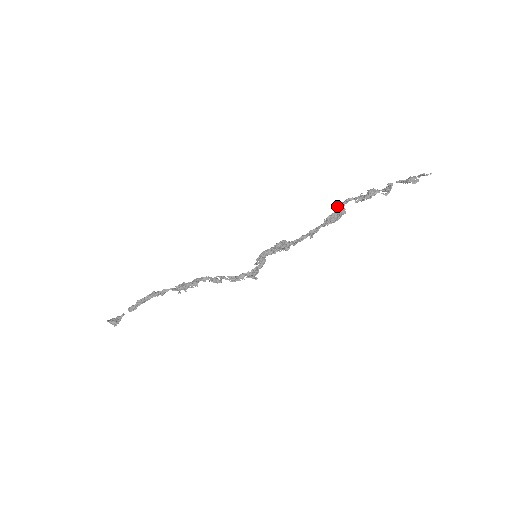
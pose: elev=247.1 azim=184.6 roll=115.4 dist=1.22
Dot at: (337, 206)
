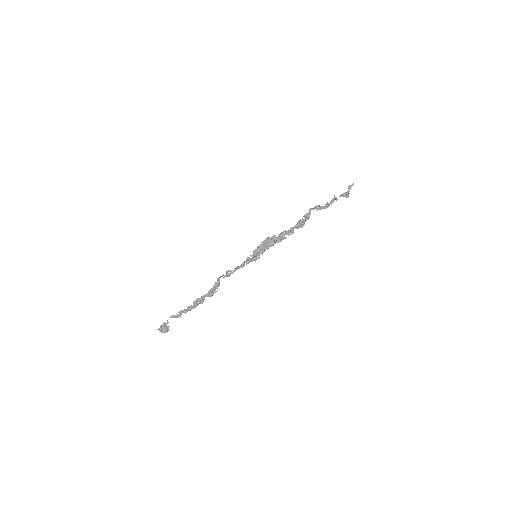
Dot at: (306, 216)
